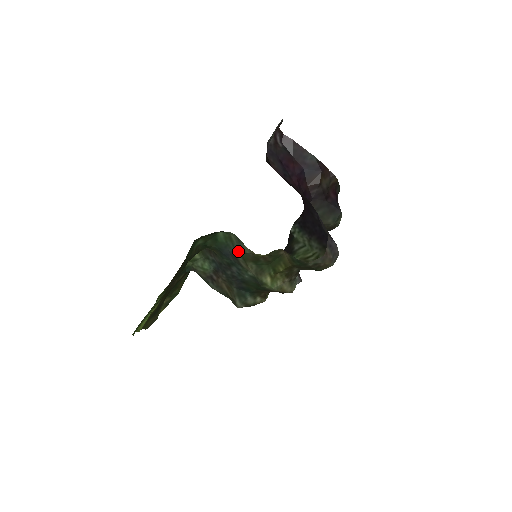
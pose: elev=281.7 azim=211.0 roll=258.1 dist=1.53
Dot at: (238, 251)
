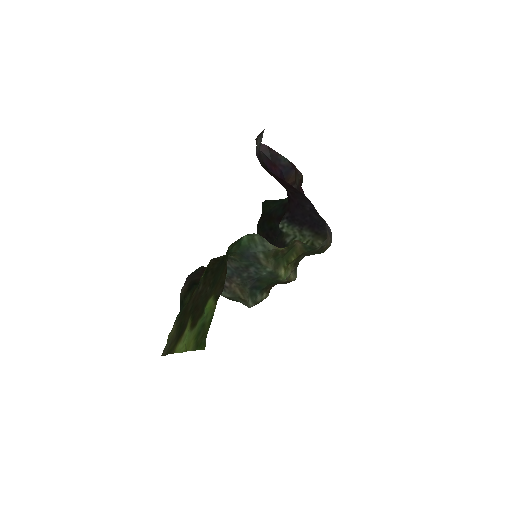
Dot at: (261, 250)
